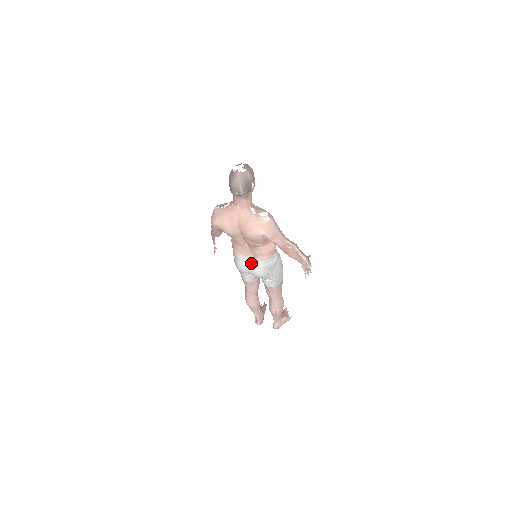
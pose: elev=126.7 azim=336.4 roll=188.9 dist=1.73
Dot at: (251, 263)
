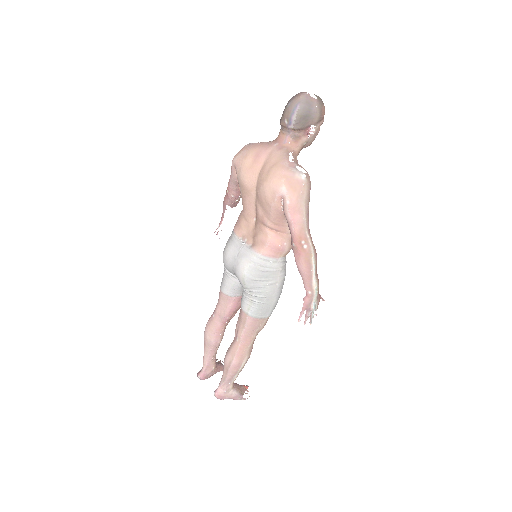
Dot at: (243, 250)
